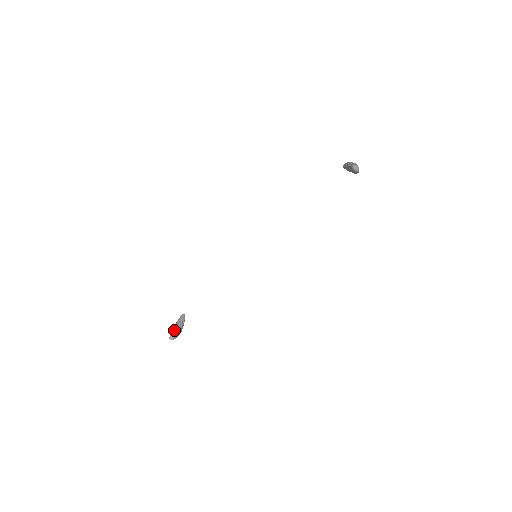
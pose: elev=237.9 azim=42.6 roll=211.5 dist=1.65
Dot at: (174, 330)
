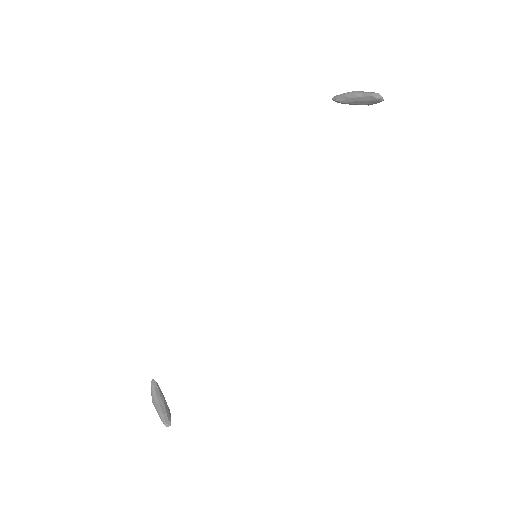
Dot at: (162, 410)
